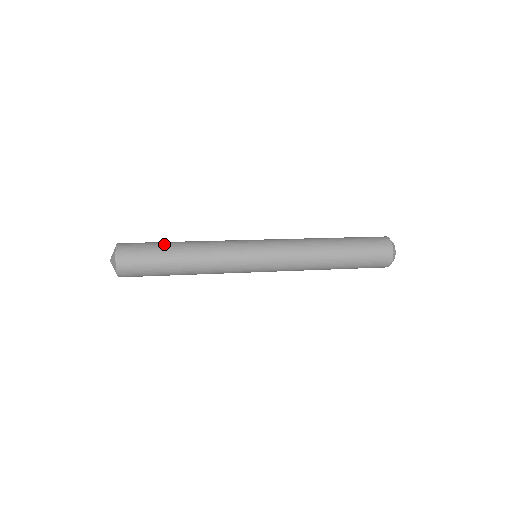
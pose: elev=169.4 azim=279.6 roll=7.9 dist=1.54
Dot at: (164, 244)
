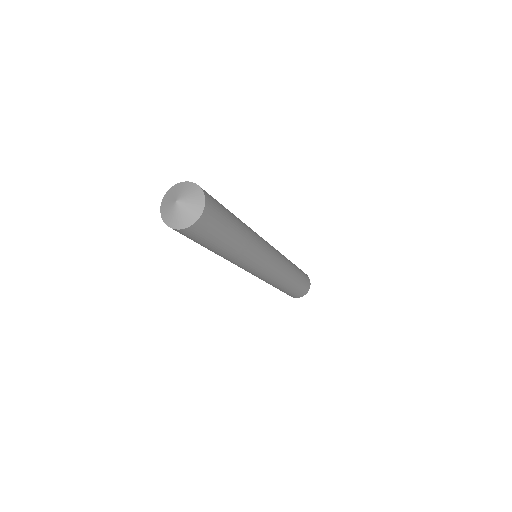
Dot at: occluded
